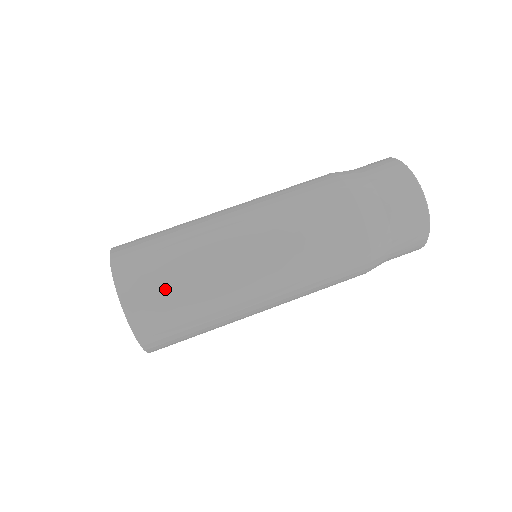
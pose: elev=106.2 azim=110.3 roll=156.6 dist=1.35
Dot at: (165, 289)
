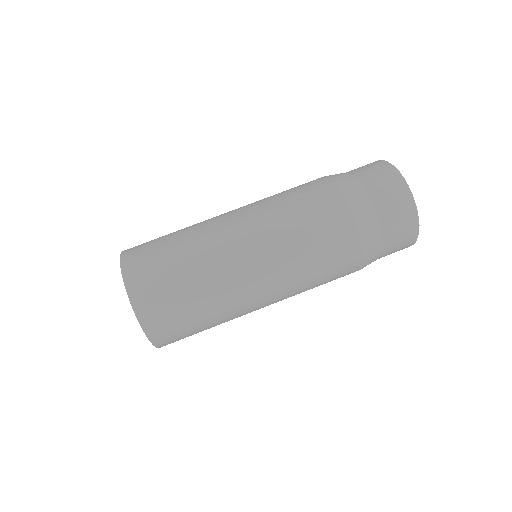
Dot at: (161, 259)
